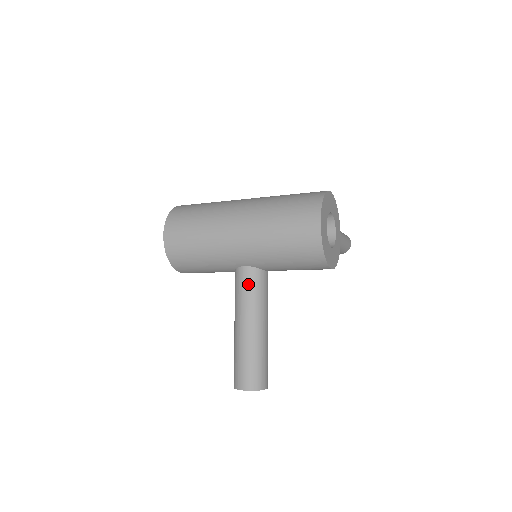
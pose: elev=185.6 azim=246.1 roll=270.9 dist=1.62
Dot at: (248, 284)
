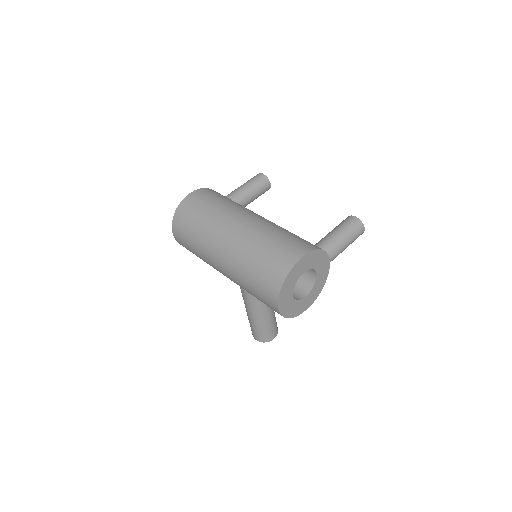
Dot at: (245, 290)
